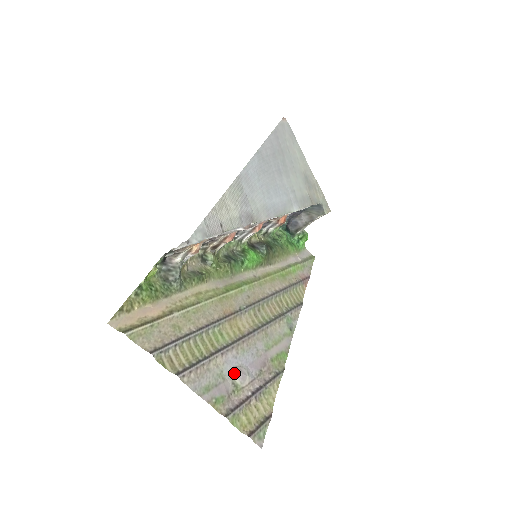
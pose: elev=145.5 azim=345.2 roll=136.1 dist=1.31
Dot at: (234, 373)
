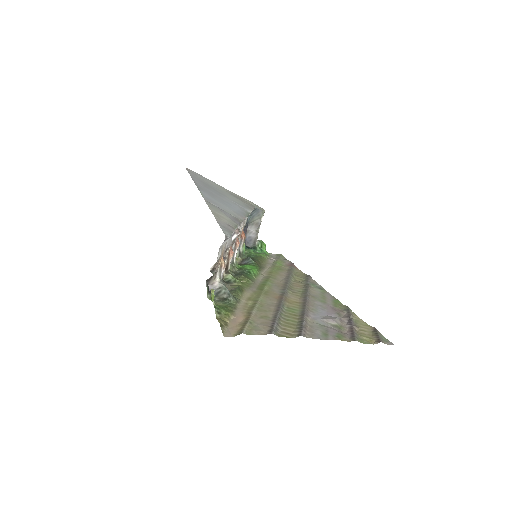
Dot at: (326, 321)
